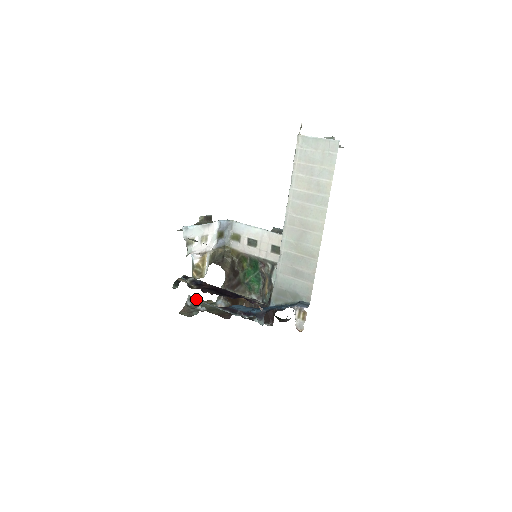
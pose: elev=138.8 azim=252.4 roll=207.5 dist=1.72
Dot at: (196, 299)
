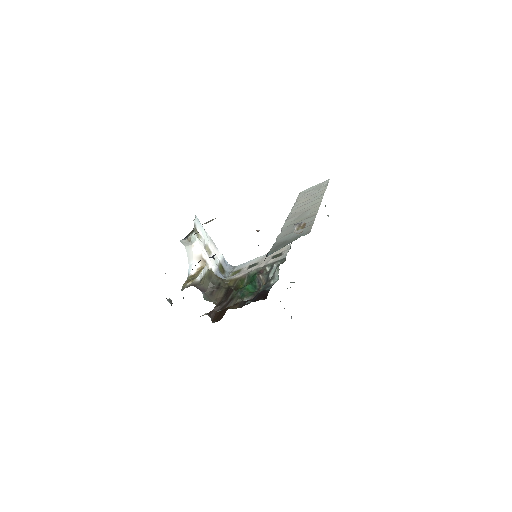
Dot at: occluded
